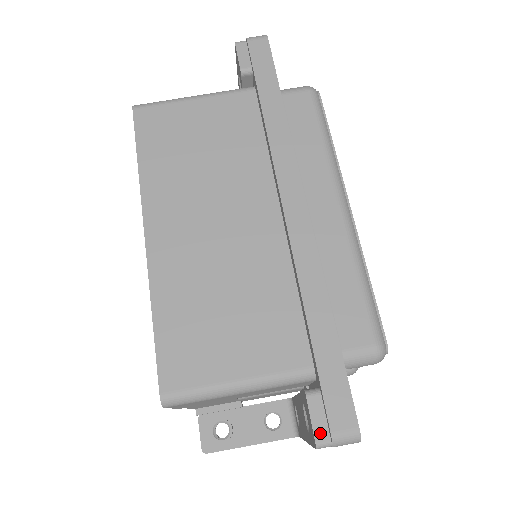
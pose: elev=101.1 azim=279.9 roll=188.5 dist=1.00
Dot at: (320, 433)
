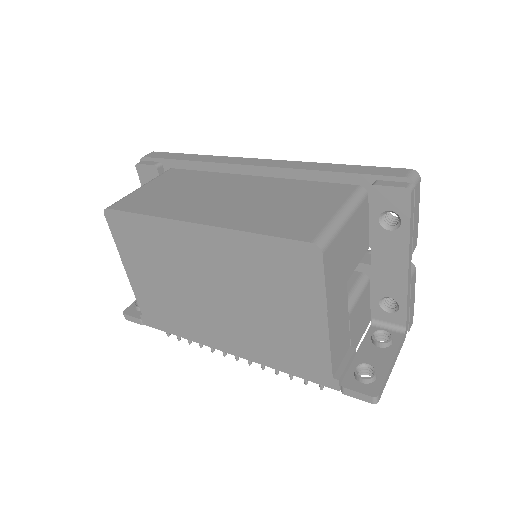
Dot at: (402, 185)
